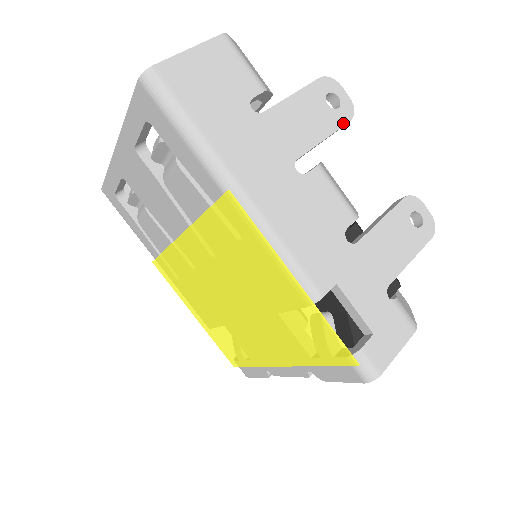
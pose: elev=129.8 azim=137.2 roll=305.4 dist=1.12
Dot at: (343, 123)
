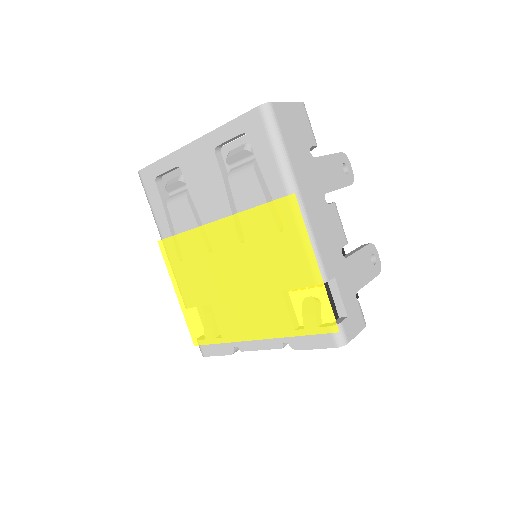
Dot at: (348, 184)
